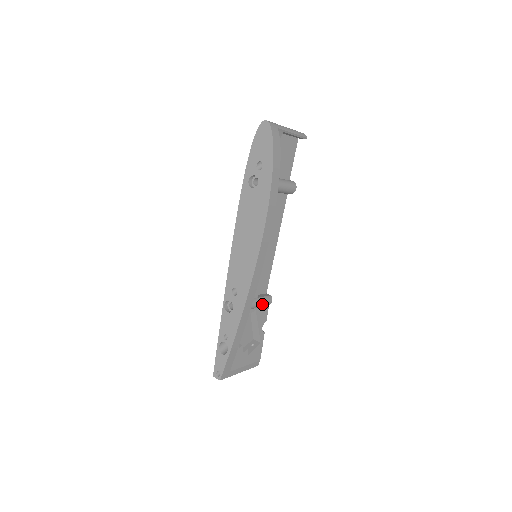
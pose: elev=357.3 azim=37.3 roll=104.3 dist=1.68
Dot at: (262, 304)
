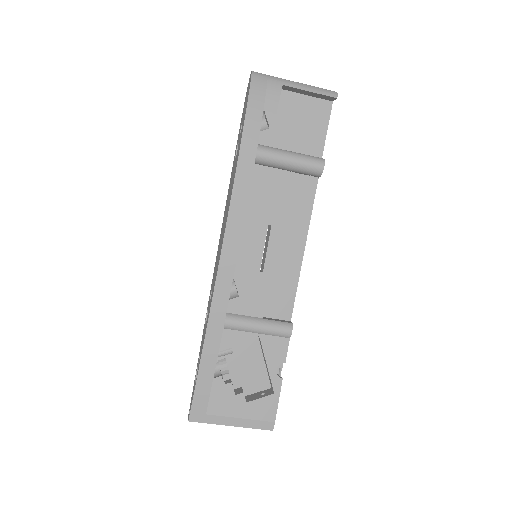
Dot at: (270, 330)
